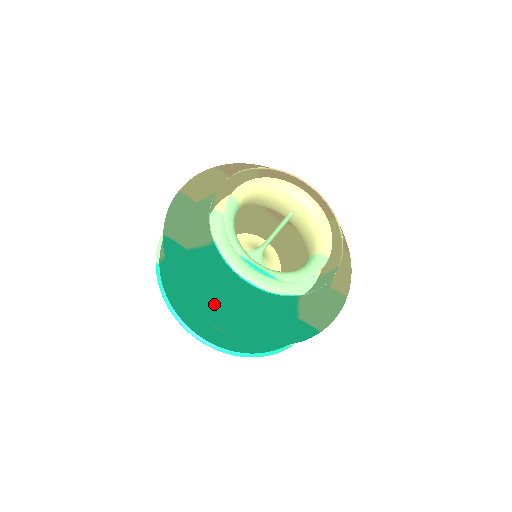
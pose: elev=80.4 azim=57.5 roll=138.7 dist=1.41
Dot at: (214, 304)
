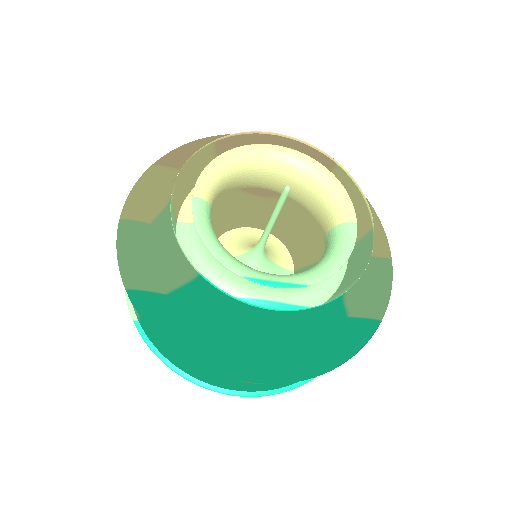
Dot at: (235, 352)
